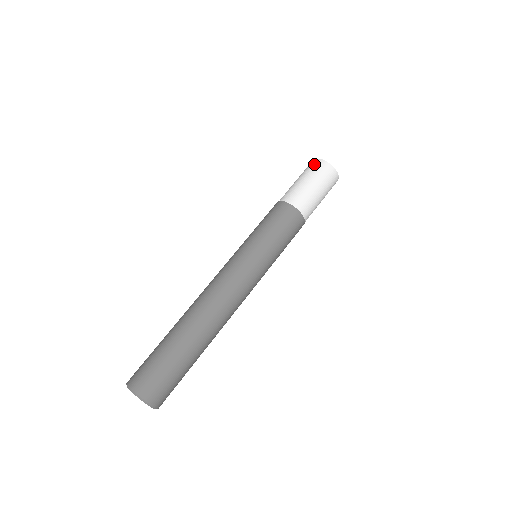
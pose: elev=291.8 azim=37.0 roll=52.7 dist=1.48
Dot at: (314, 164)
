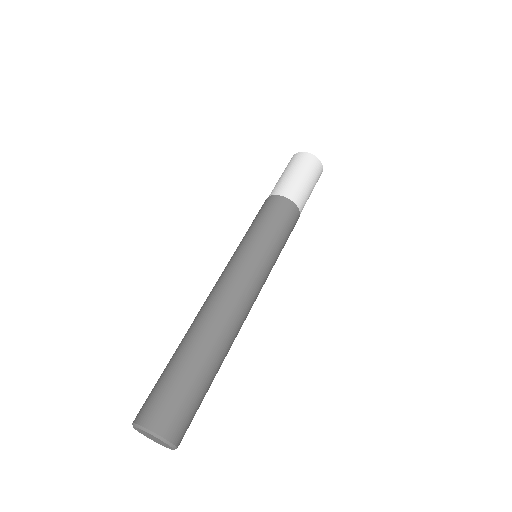
Dot at: occluded
